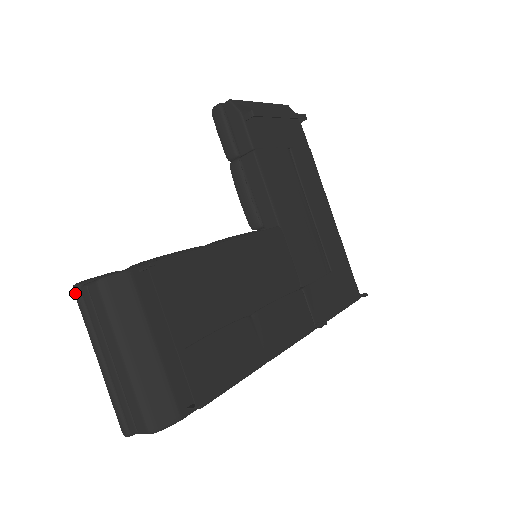
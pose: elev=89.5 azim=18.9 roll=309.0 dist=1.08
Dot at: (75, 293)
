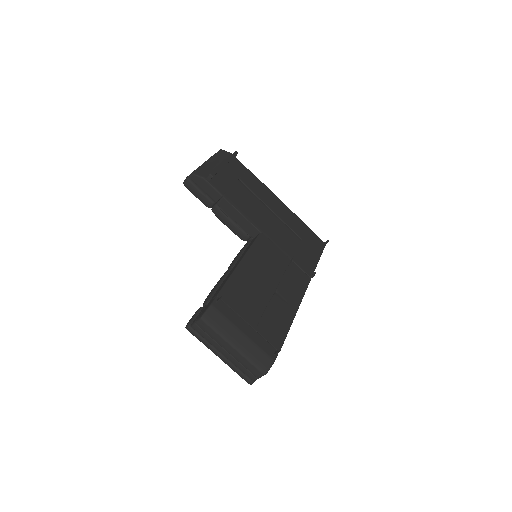
Dot at: (189, 330)
